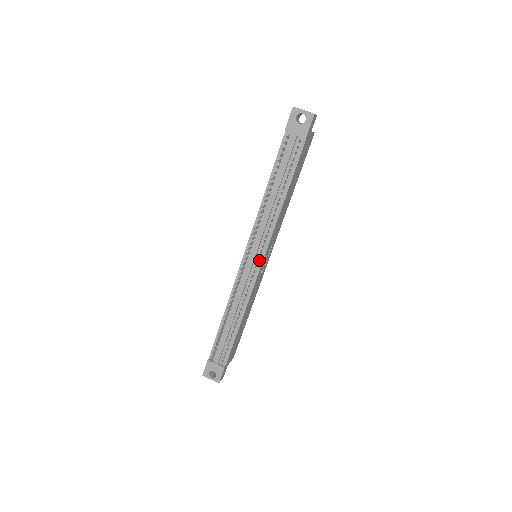
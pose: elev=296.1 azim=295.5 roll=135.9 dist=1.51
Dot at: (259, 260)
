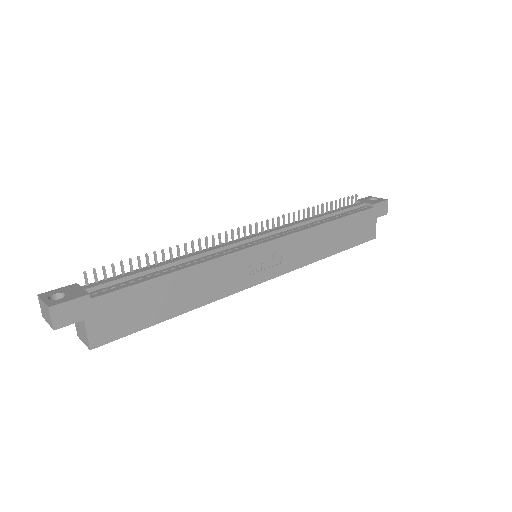
Dot at: (264, 240)
